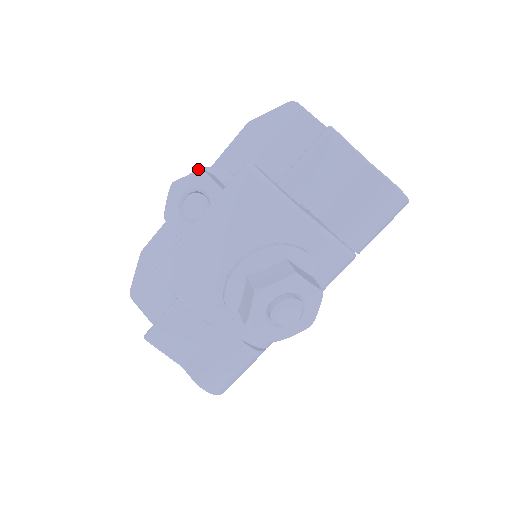
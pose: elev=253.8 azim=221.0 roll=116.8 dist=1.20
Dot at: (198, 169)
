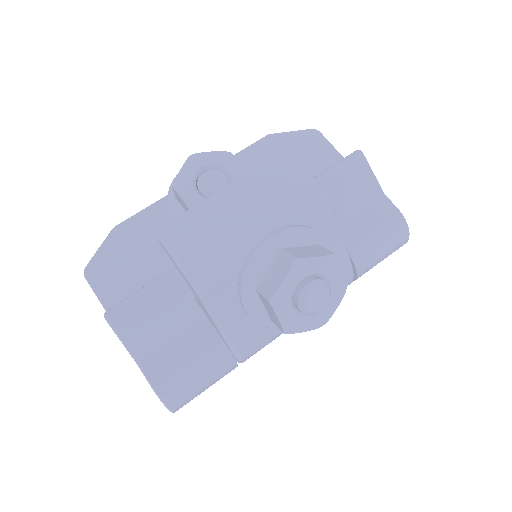
Dot at: occluded
